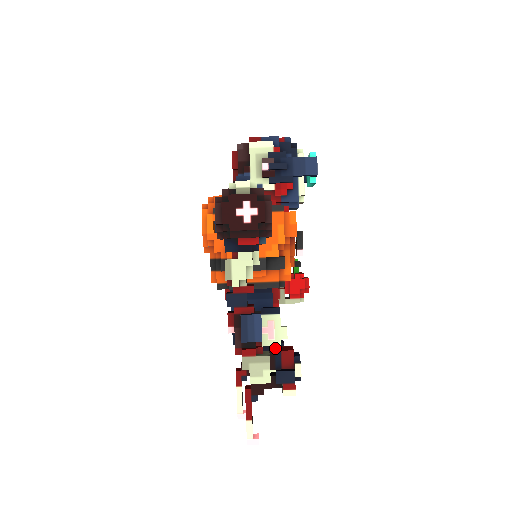
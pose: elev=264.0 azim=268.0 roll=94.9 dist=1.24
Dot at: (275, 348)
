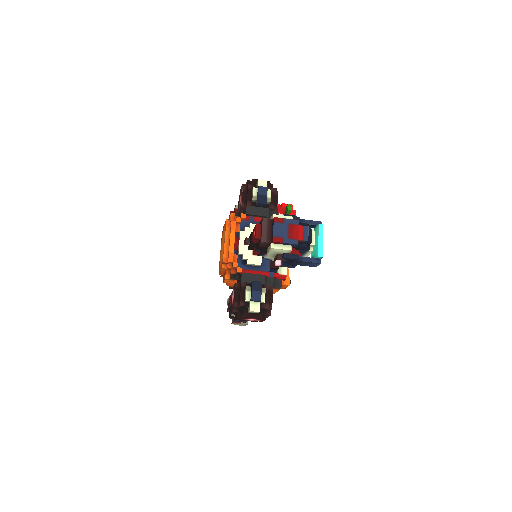
Dot at: occluded
